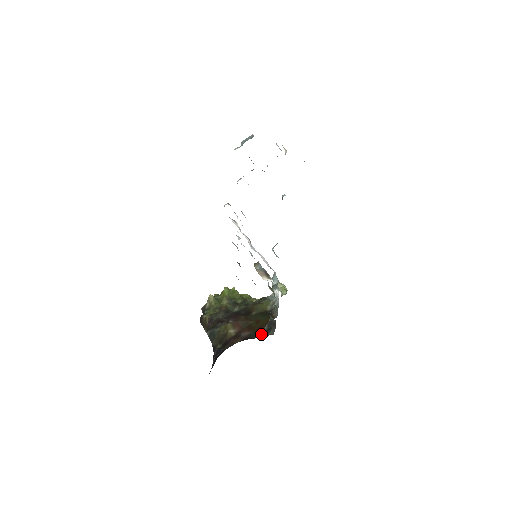
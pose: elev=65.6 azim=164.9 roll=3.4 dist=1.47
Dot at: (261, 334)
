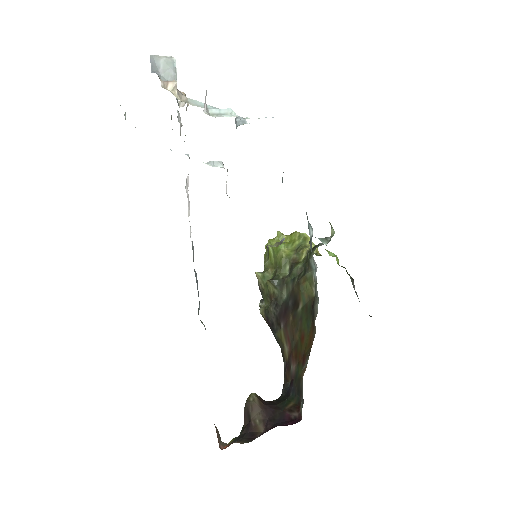
Dot at: (300, 391)
